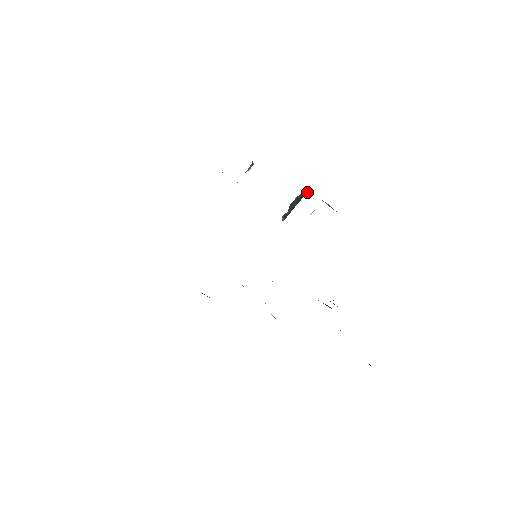
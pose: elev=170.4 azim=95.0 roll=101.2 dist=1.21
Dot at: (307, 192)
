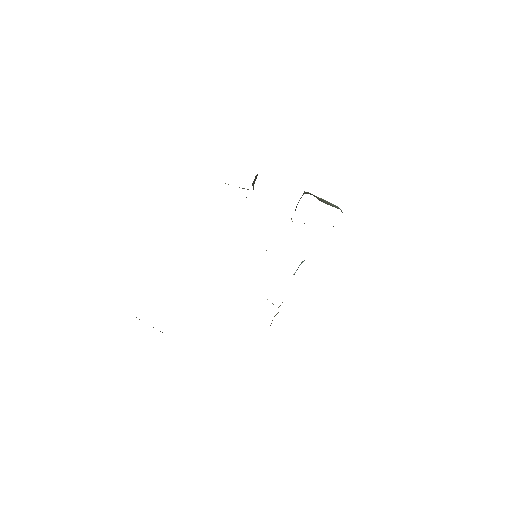
Dot at: occluded
